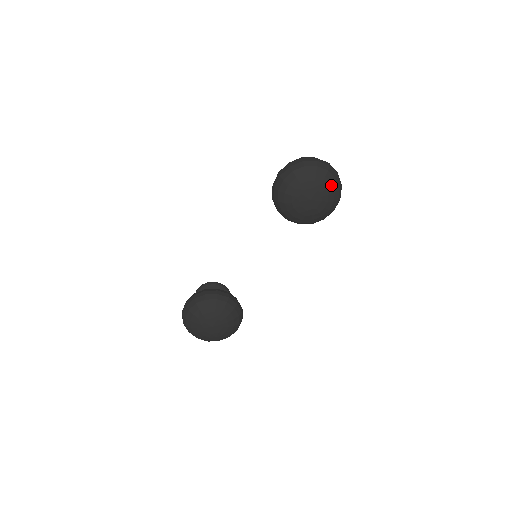
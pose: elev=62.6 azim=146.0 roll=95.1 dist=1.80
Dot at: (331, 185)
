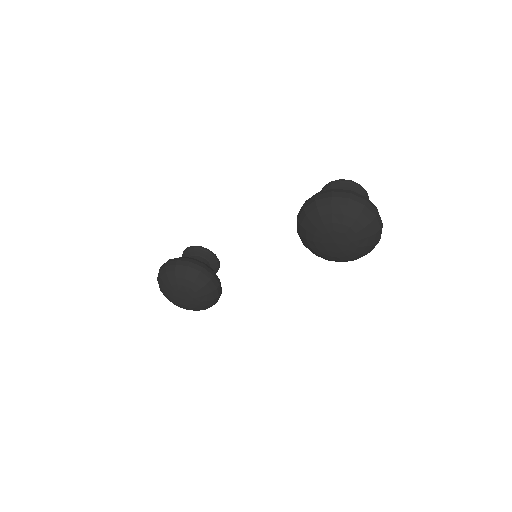
Dot at: (367, 238)
